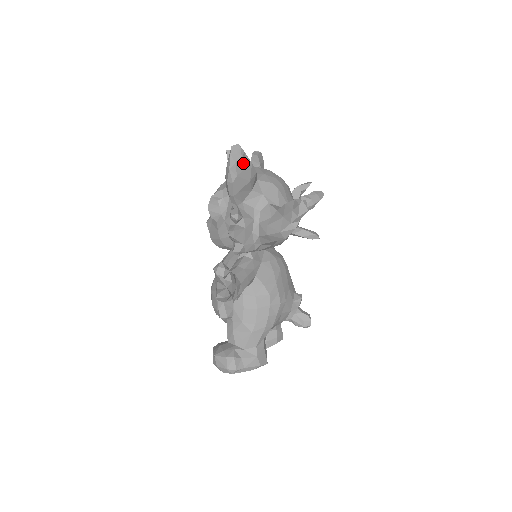
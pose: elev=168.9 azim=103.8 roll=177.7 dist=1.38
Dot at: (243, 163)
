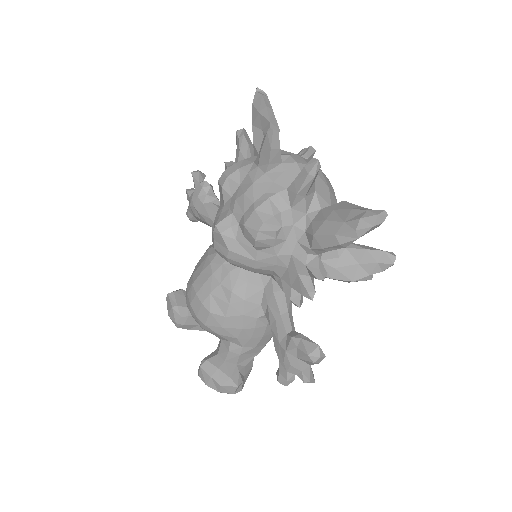
Dot at: occluded
